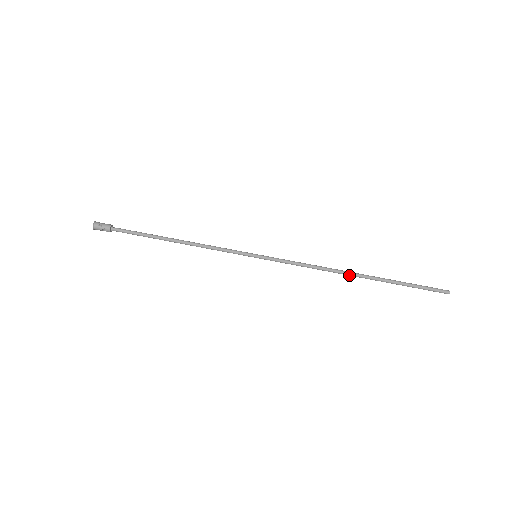
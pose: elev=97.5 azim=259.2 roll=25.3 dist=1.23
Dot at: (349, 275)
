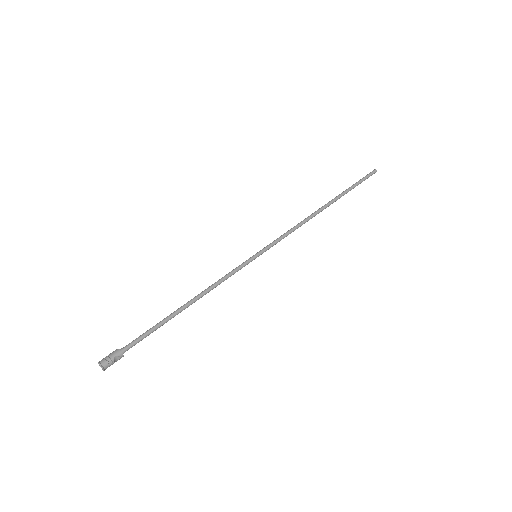
Dot at: (321, 211)
